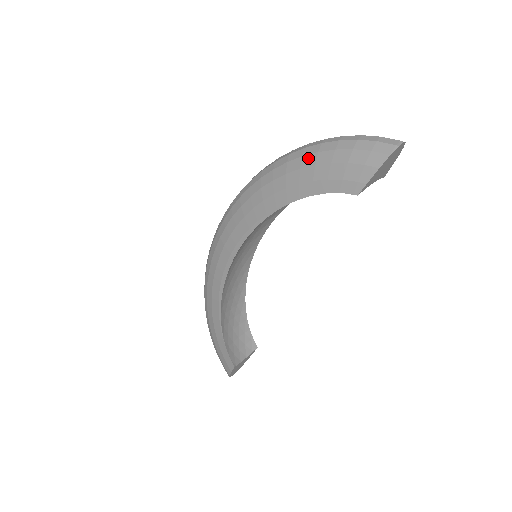
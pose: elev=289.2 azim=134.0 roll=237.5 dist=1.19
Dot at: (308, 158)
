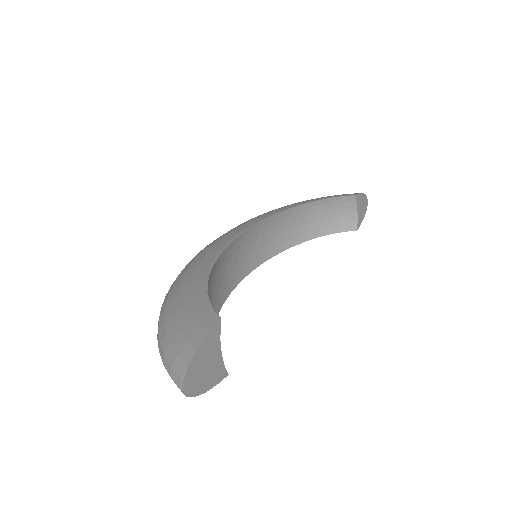
Dot at: occluded
